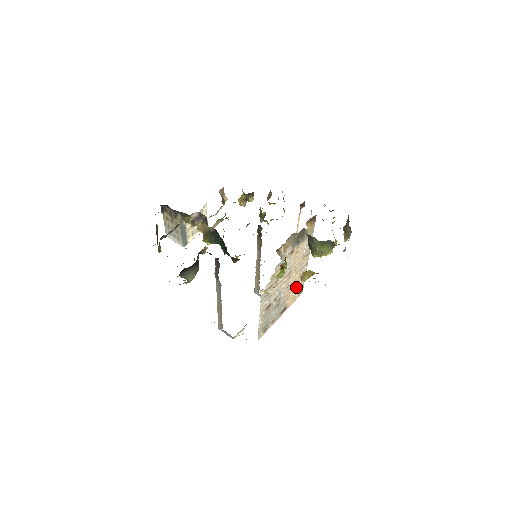
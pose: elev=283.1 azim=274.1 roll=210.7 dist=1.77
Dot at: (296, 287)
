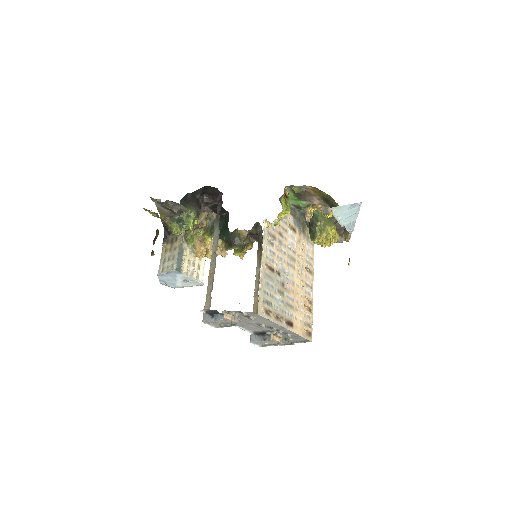
Dot at: (303, 308)
